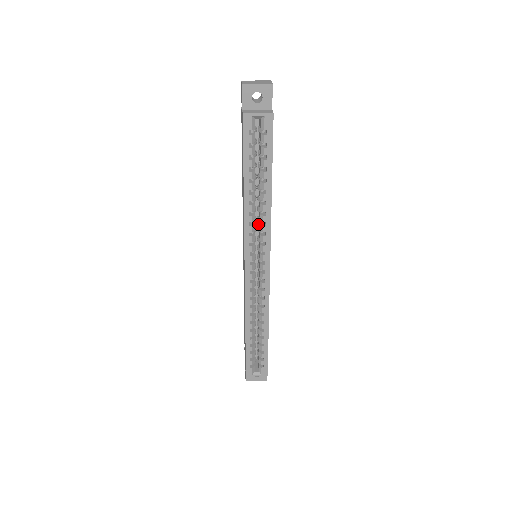
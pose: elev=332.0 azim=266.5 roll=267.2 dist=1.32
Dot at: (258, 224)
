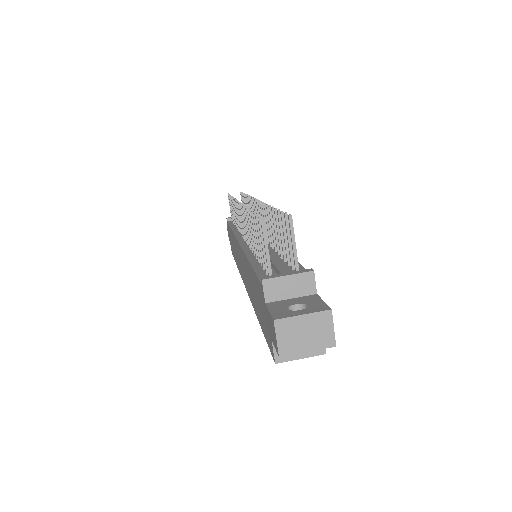
Dot at: occluded
